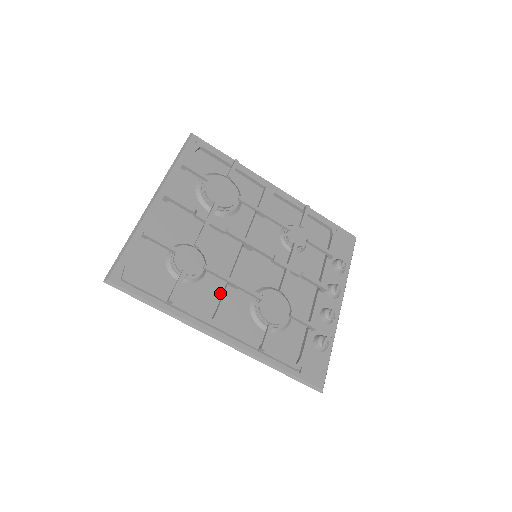
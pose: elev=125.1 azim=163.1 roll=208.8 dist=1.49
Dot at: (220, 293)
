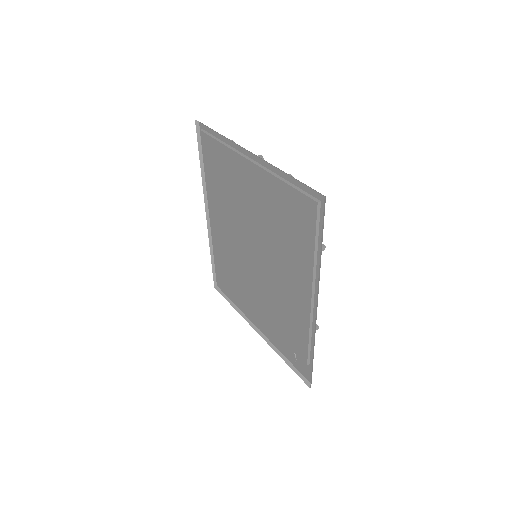
Dot at: (286, 270)
